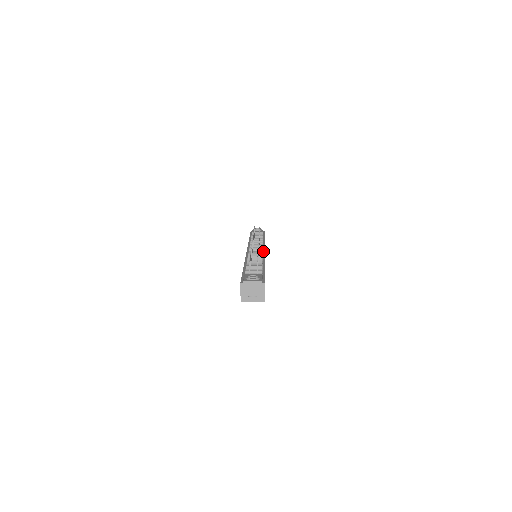
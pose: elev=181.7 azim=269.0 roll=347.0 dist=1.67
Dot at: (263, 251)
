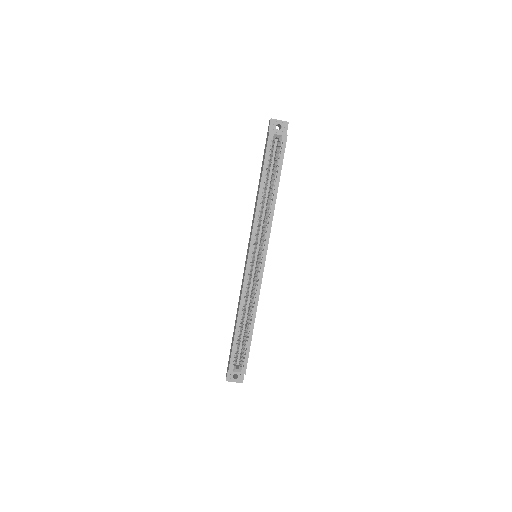
Dot at: occluded
